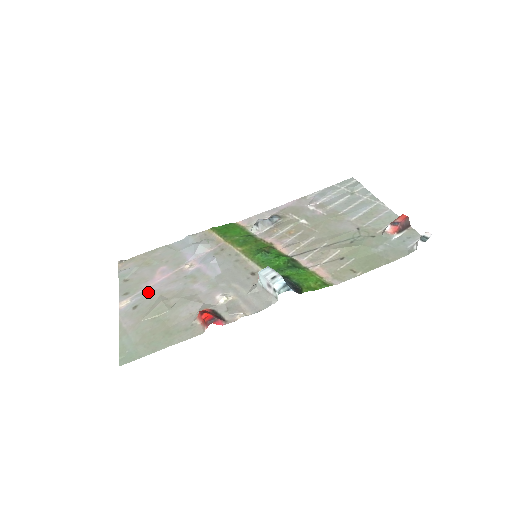
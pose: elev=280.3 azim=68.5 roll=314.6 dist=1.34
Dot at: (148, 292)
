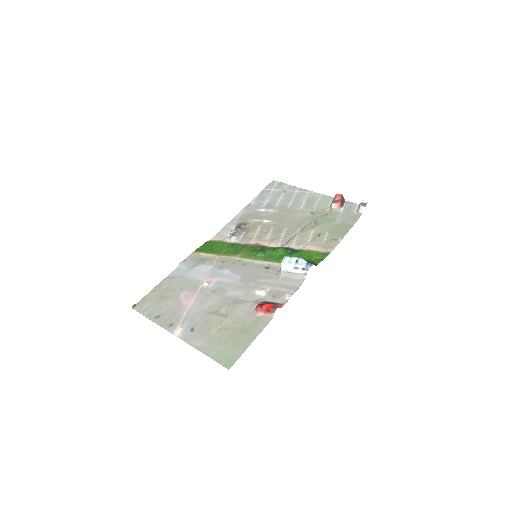
Dot at: (191, 315)
